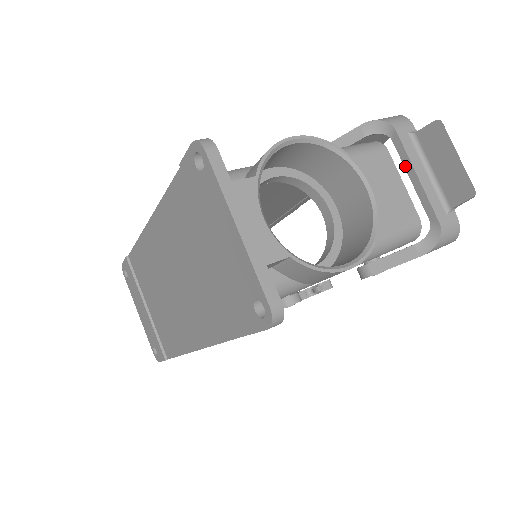
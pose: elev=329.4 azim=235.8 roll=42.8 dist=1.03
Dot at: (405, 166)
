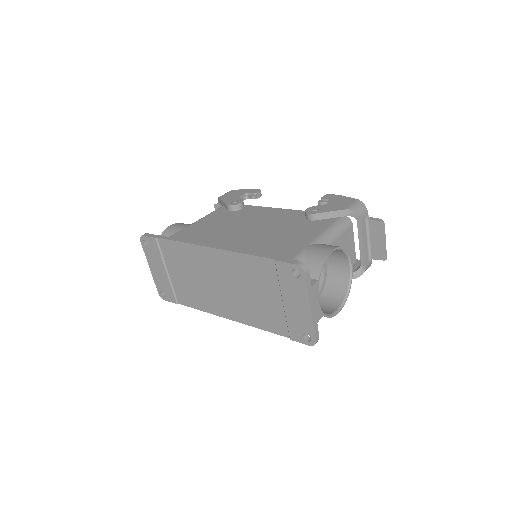
Dot at: (359, 236)
